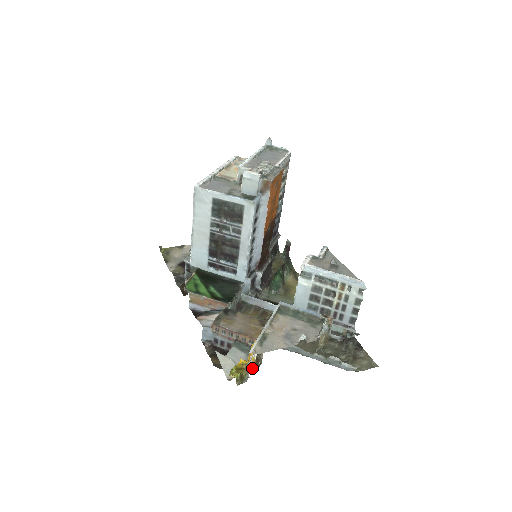
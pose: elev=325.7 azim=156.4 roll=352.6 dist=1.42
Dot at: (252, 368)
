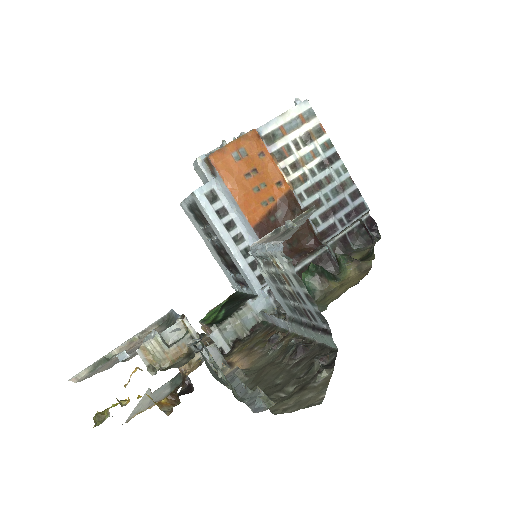
Dot at: occluded
